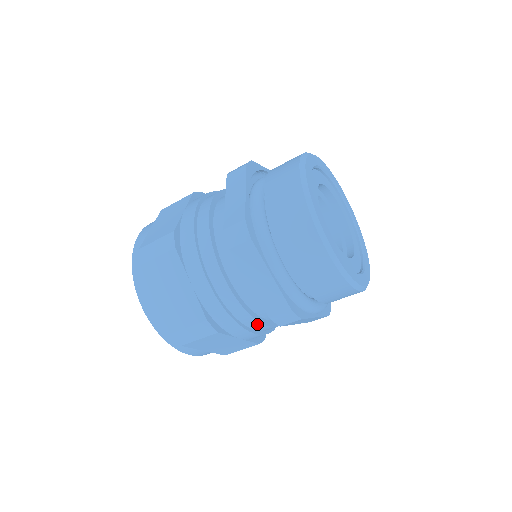
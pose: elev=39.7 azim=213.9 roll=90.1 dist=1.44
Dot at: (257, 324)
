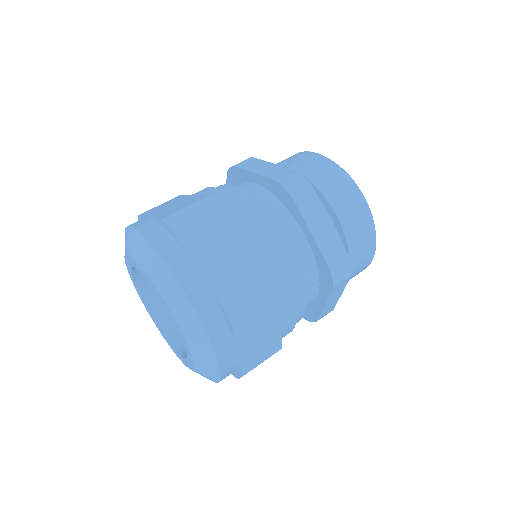
Dot at: (302, 298)
